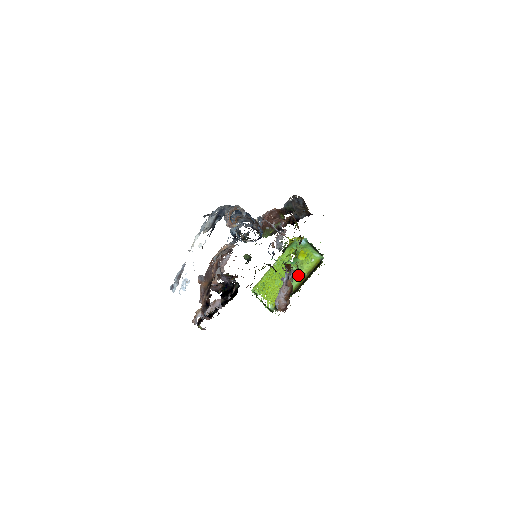
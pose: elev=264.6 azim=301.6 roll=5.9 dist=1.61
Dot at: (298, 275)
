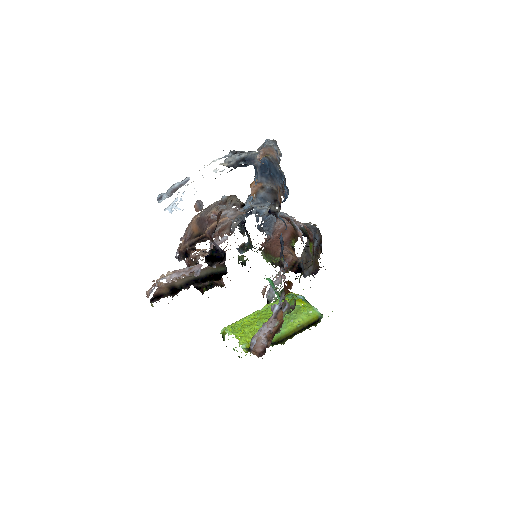
Dot at: (288, 322)
